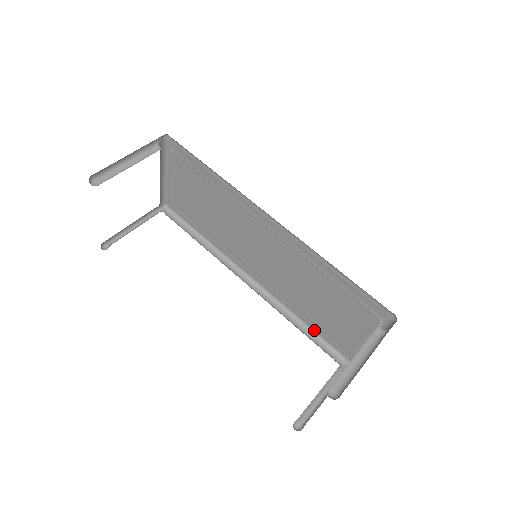
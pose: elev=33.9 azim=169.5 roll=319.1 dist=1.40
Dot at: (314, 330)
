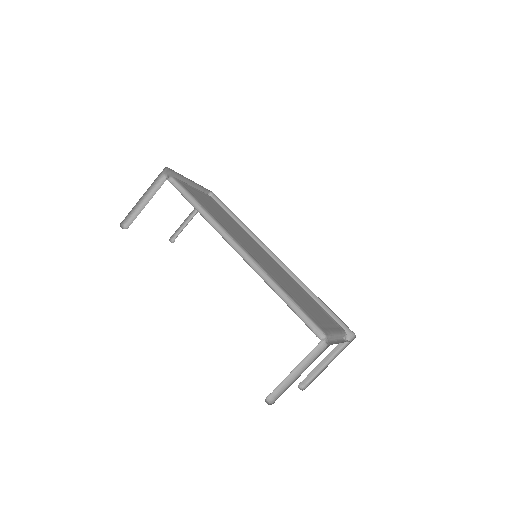
Dot at: (326, 305)
